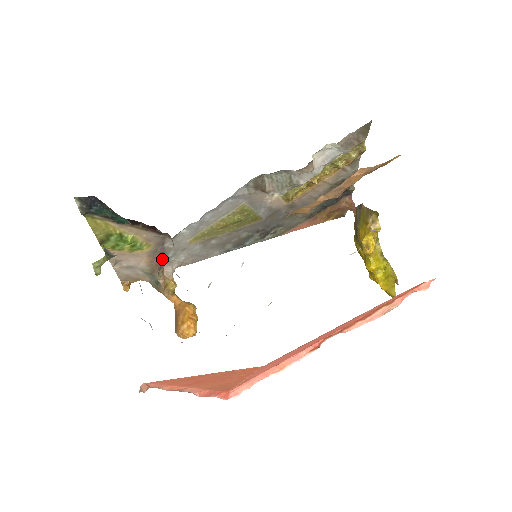
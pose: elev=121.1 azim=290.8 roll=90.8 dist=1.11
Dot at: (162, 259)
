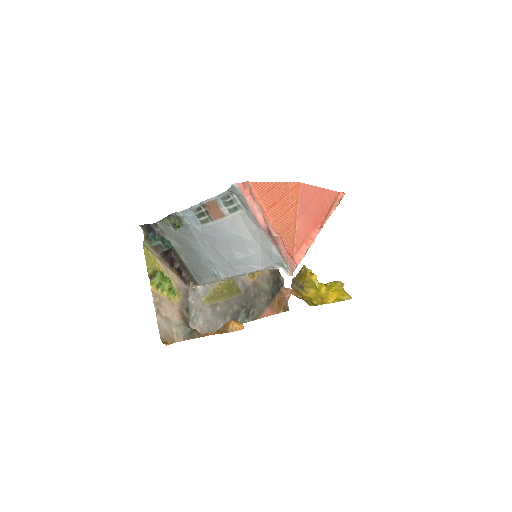
Dot at: (188, 318)
